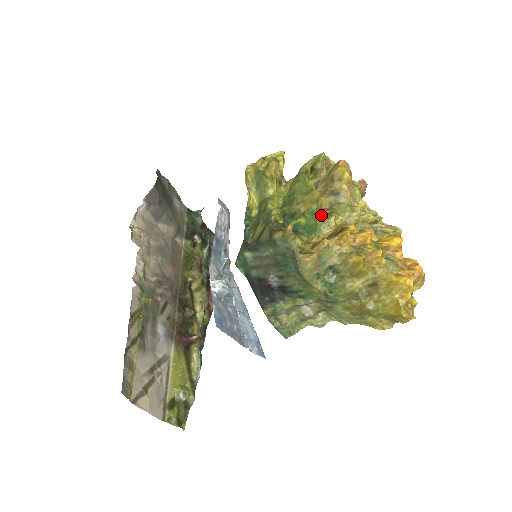
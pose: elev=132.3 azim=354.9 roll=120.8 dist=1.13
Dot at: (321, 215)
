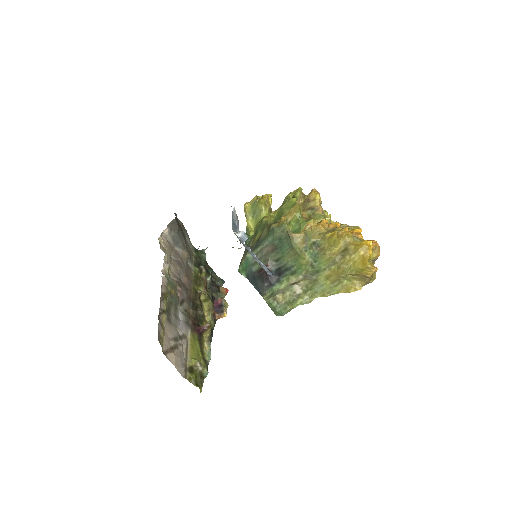
Dot at: (303, 220)
